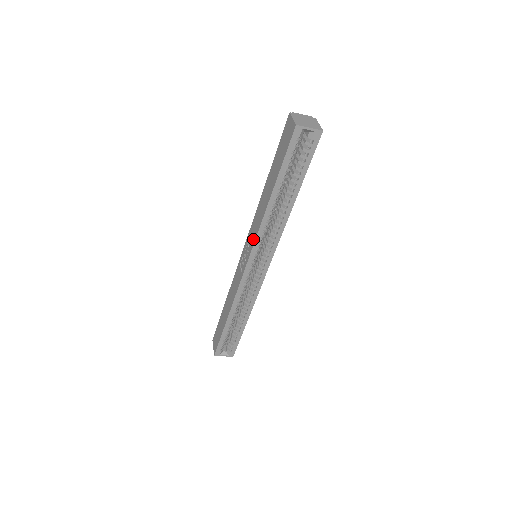
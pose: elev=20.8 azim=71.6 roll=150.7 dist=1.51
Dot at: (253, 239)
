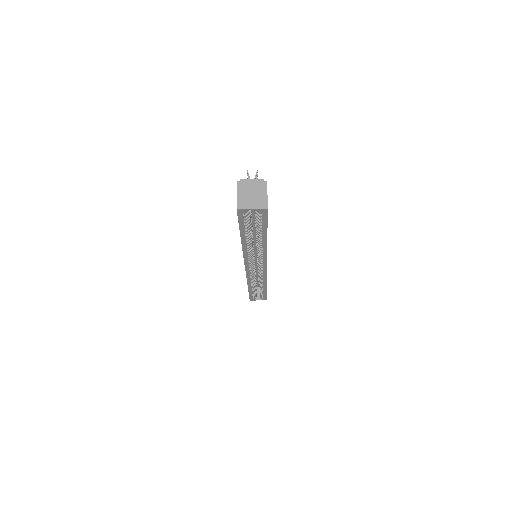
Dot at: occluded
